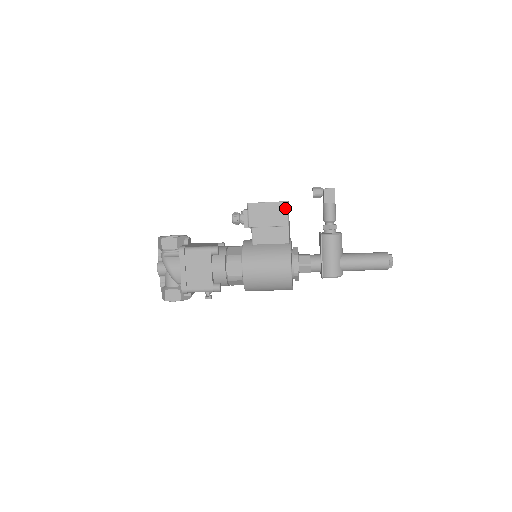
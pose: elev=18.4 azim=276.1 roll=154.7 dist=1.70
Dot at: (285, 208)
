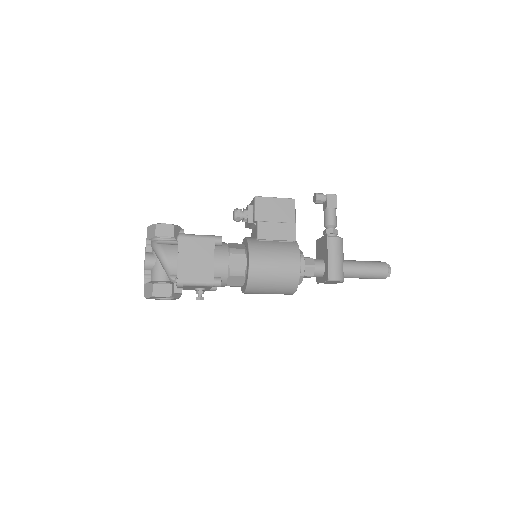
Dot at: (293, 205)
